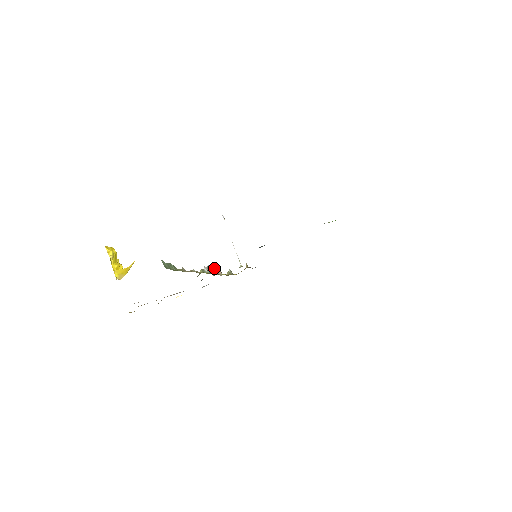
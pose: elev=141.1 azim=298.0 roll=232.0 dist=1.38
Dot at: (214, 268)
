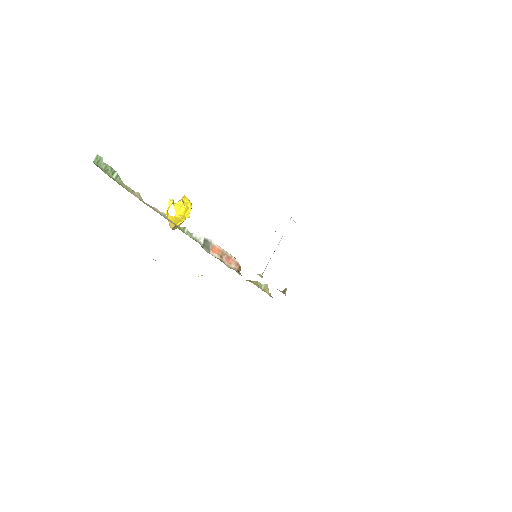
Dot at: (223, 252)
